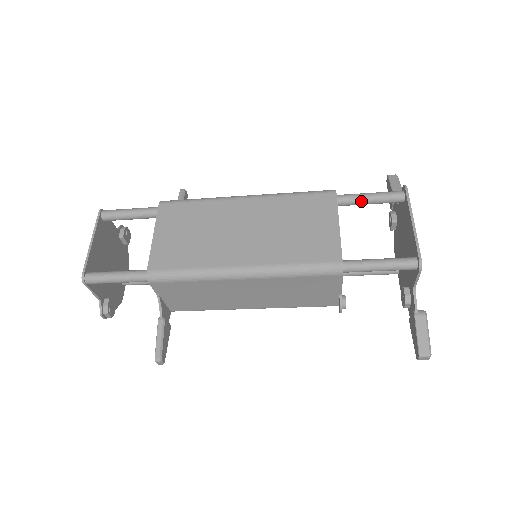
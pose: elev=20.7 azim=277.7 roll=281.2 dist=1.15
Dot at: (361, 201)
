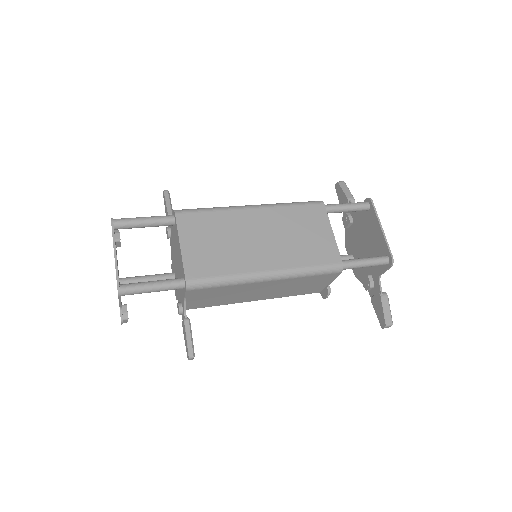
Dot at: (340, 210)
